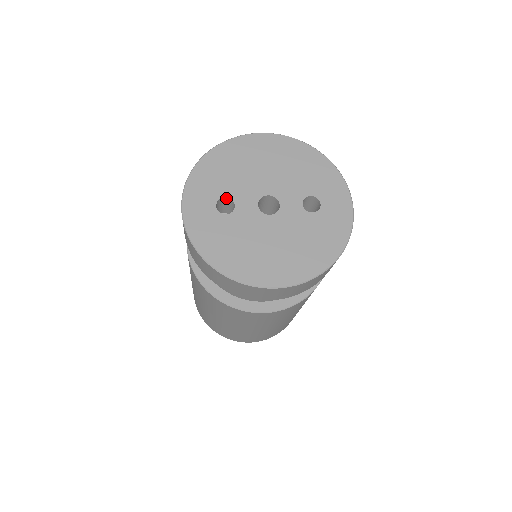
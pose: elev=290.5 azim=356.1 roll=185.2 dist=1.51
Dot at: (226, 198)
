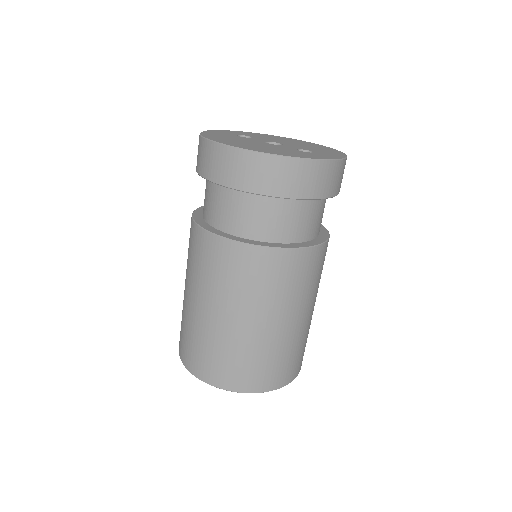
Dot at: occluded
